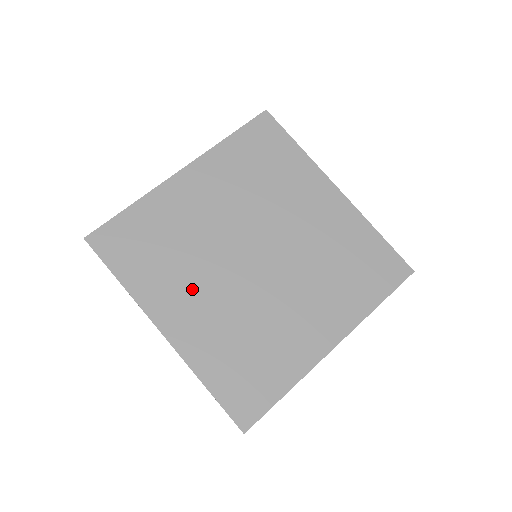
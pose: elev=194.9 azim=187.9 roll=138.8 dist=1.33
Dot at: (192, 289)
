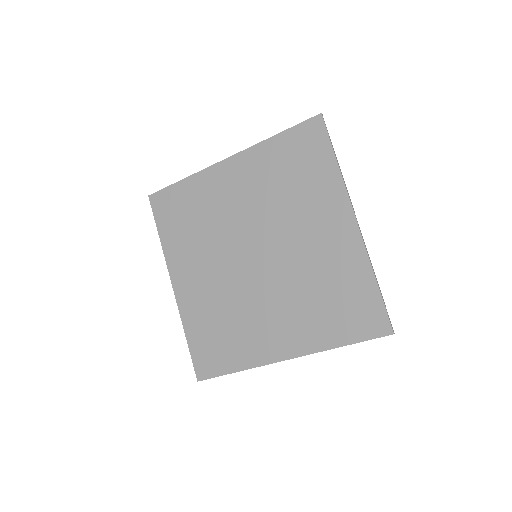
Dot at: (201, 263)
